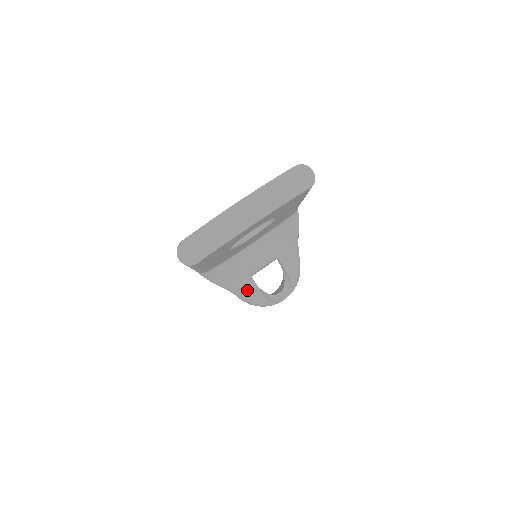
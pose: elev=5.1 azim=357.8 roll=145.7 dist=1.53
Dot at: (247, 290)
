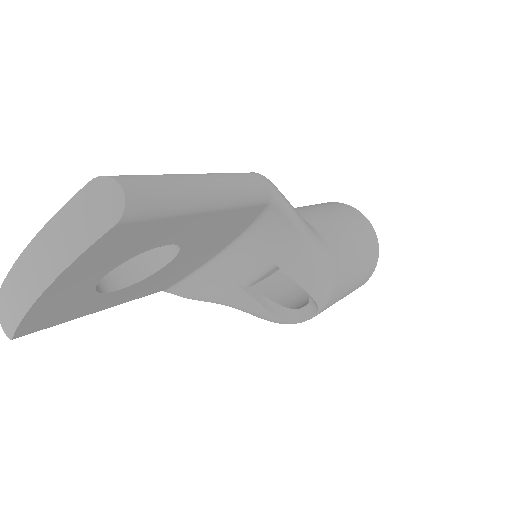
Dot at: (245, 306)
